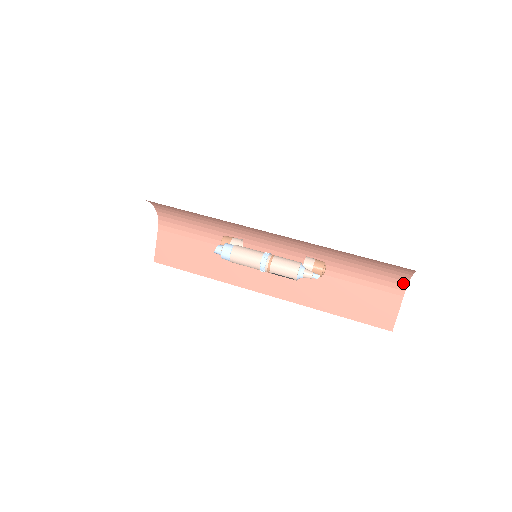
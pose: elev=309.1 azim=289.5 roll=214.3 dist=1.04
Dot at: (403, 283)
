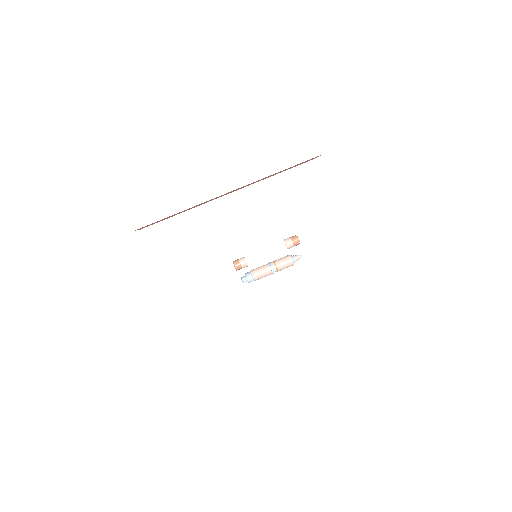
Dot at: occluded
